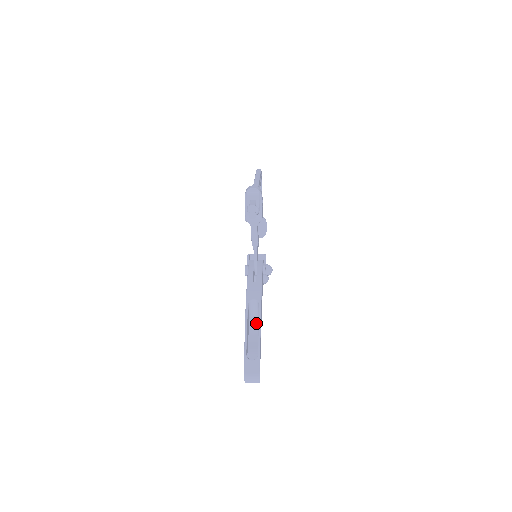
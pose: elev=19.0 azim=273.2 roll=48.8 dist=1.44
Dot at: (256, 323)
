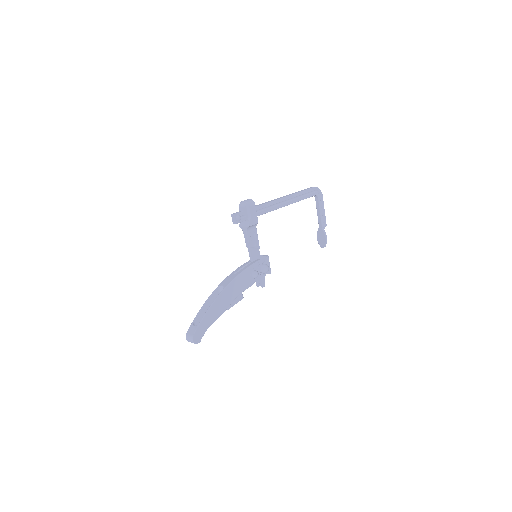
Dot at: occluded
